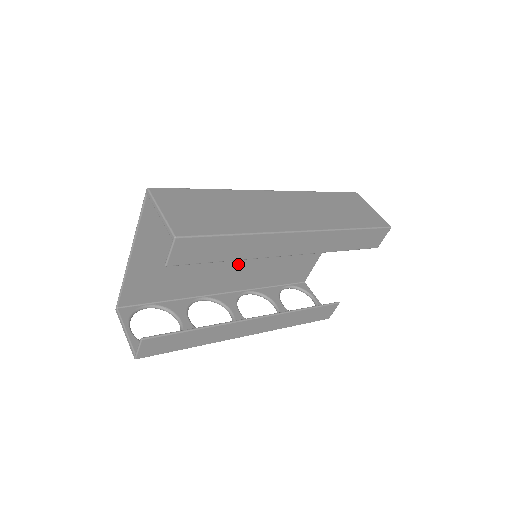
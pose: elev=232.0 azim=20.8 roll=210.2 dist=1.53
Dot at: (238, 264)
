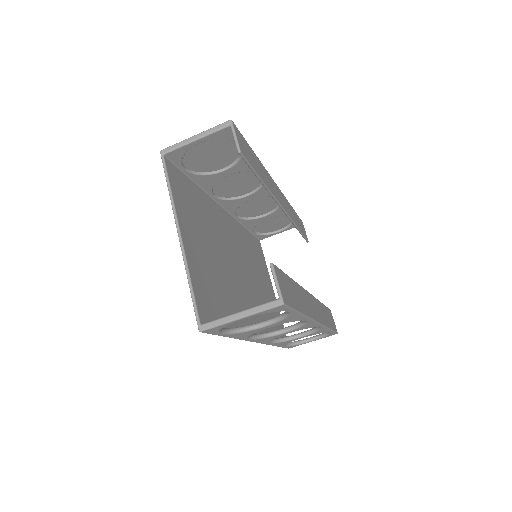
Dot at: (245, 292)
